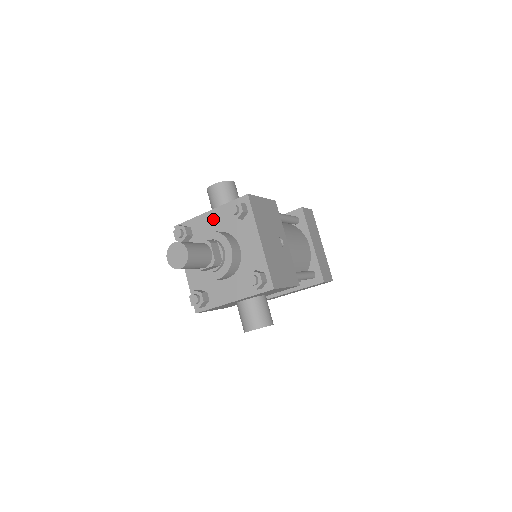
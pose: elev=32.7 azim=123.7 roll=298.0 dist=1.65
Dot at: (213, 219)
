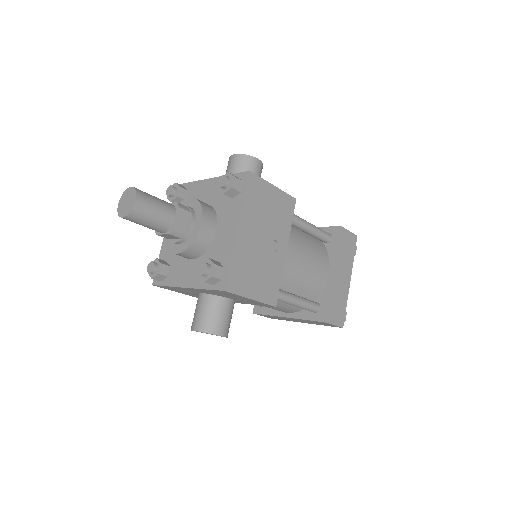
Dot at: (209, 188)
